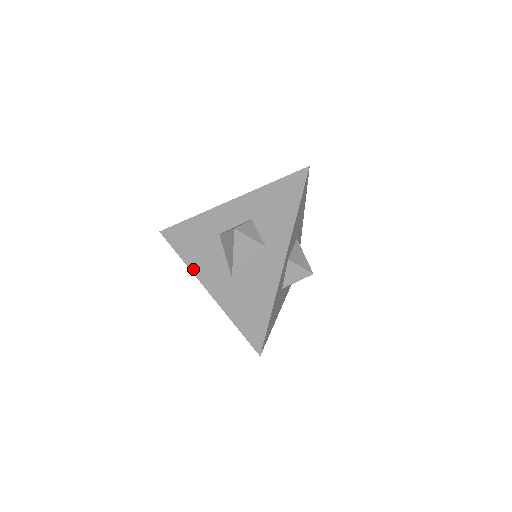
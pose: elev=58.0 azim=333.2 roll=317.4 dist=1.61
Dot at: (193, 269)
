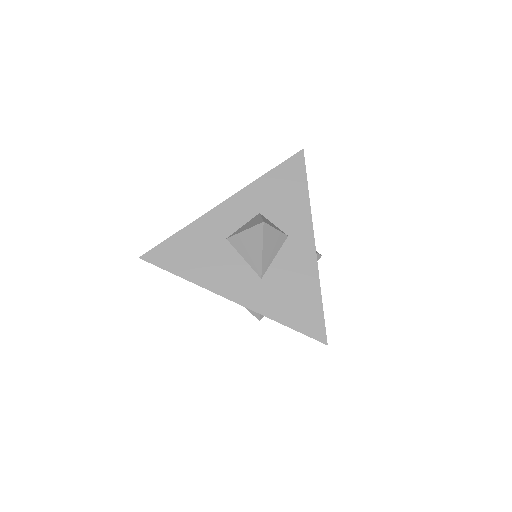
Dot at: (207, 286)
